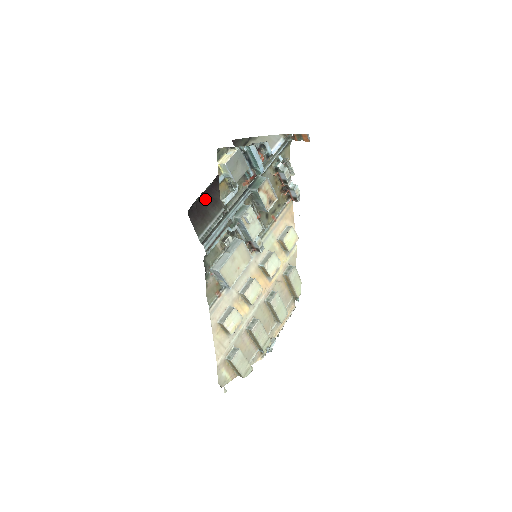
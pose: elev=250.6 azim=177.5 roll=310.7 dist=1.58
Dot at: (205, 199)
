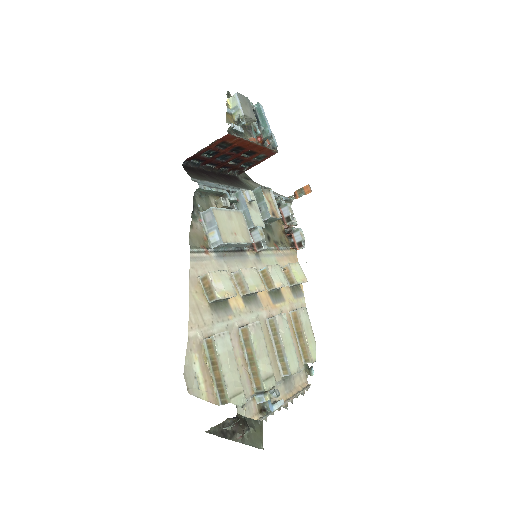
Dot at: (203, 172)
